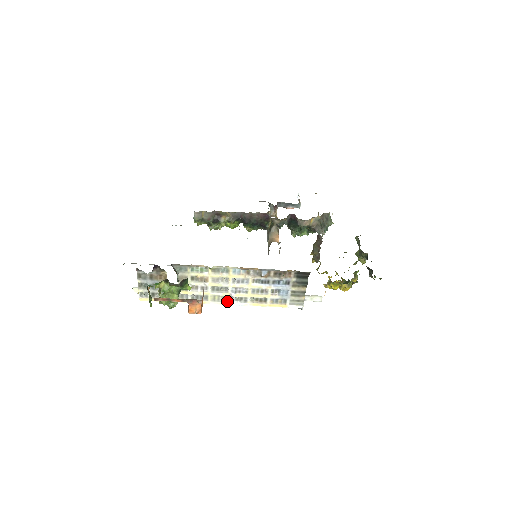
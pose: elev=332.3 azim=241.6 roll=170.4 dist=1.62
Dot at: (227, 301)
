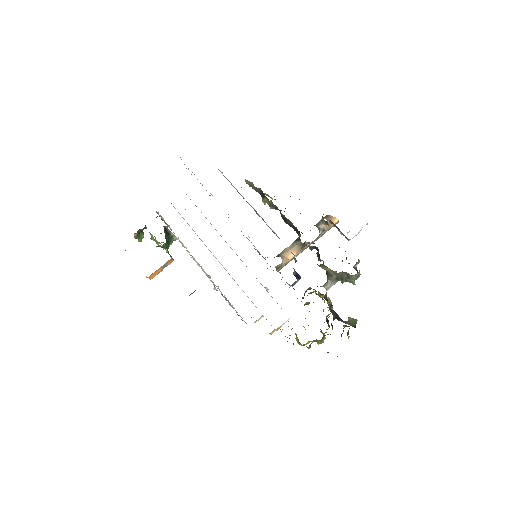
Dot at: occluded
